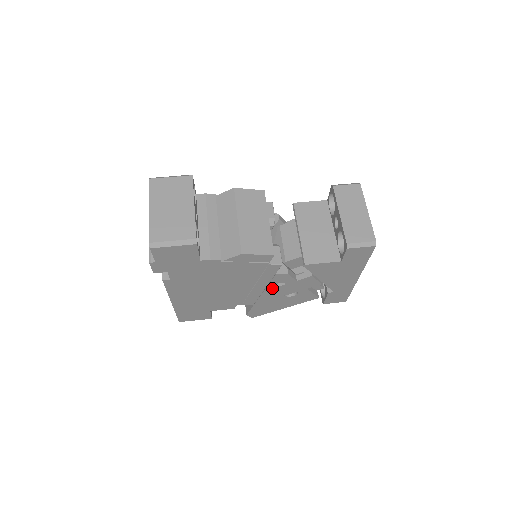
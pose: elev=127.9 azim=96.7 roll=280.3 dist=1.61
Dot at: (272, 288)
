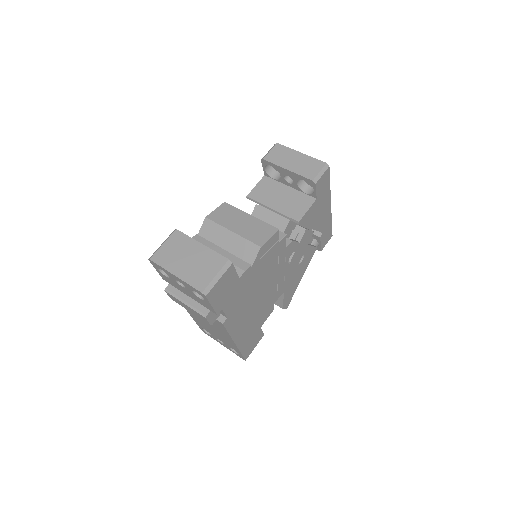
Dot at: (288, 265)
